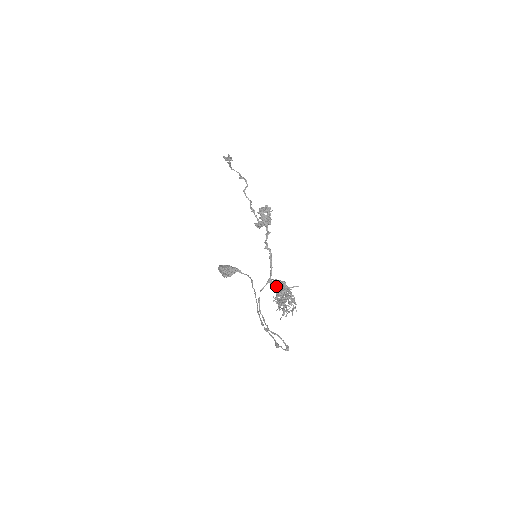
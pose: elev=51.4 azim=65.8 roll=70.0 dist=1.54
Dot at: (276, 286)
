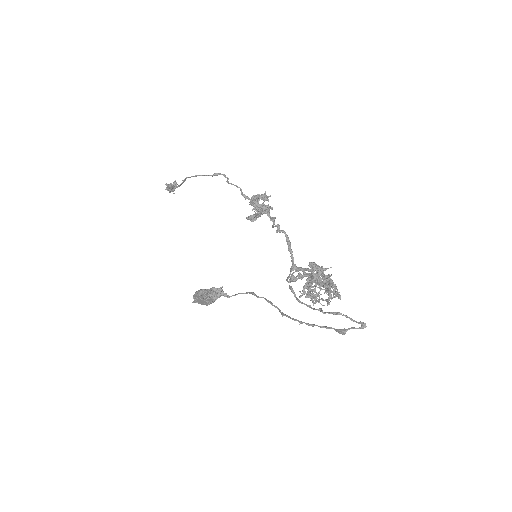
Dot at: (302, 275)
